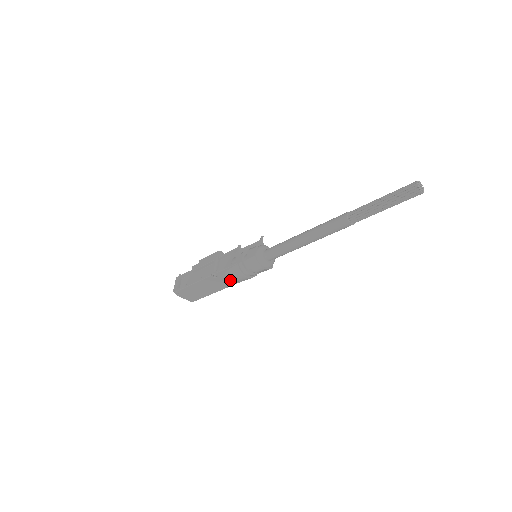
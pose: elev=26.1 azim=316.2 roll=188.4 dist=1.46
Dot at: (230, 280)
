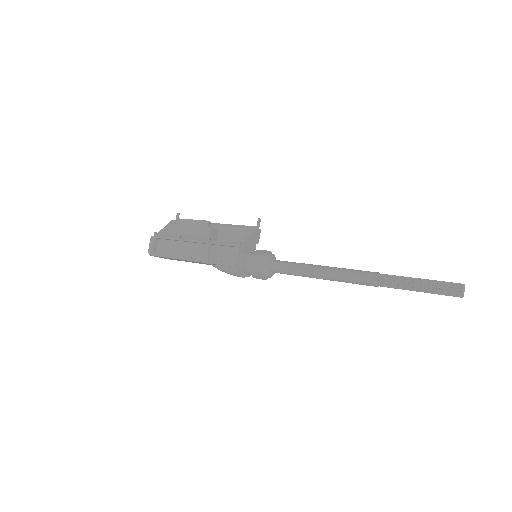
Dot at: (222, 271)
